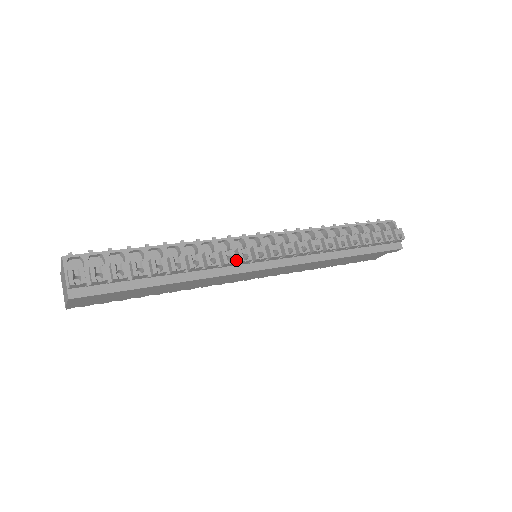
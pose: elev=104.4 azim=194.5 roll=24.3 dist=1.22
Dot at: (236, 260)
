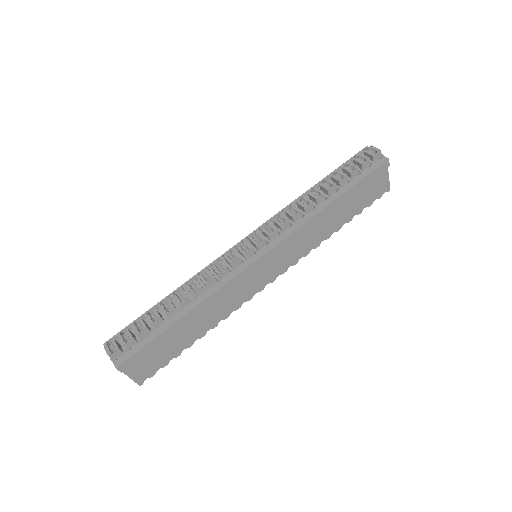
Dot at: (230, 267)
